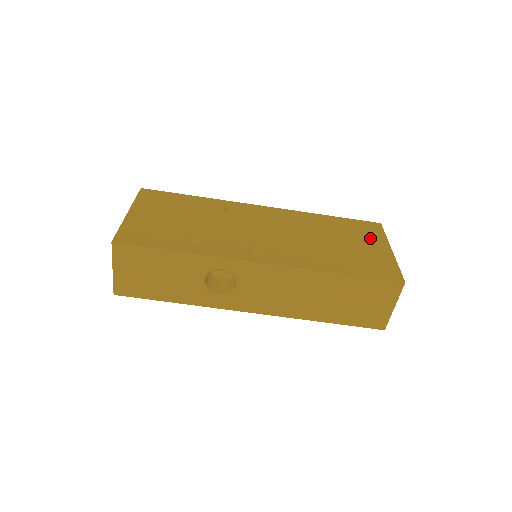
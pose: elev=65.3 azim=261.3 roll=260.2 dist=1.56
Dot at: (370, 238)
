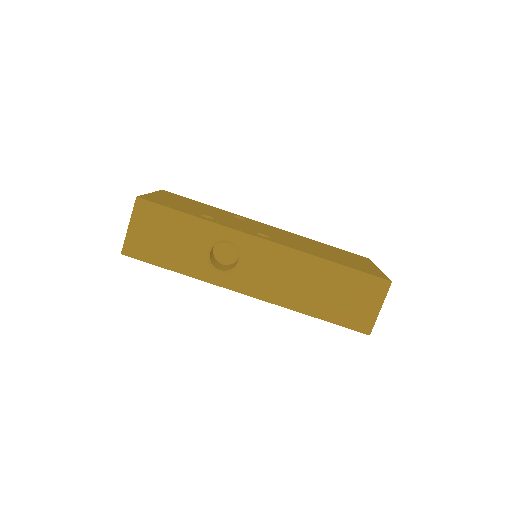
Dot at: (360, 260)
